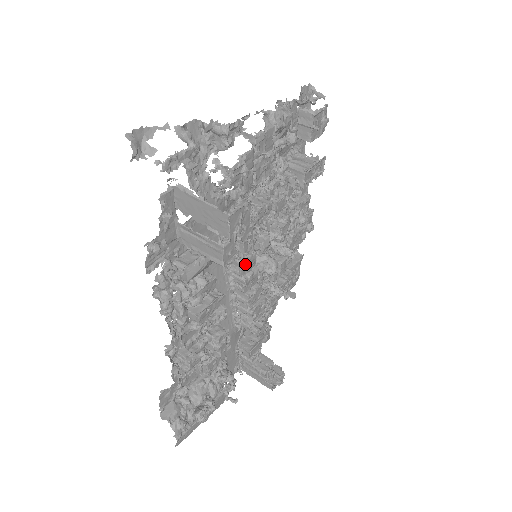
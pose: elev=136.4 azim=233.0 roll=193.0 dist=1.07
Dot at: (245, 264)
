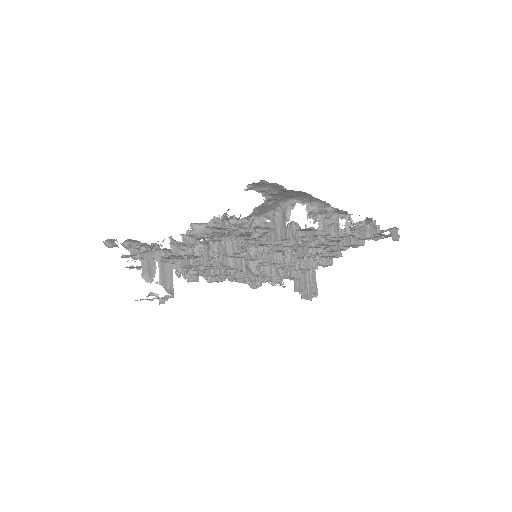
Dot at: (227, 269)
